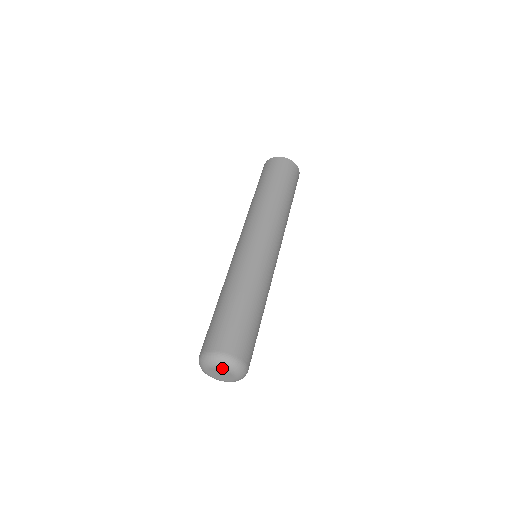
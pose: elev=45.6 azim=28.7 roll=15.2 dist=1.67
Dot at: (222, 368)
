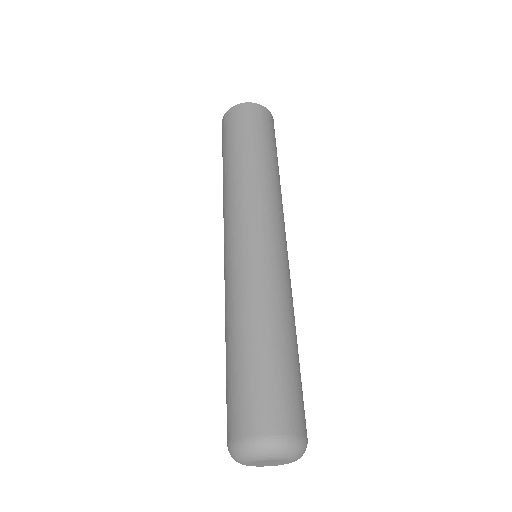
Dot at: (250, 461)
